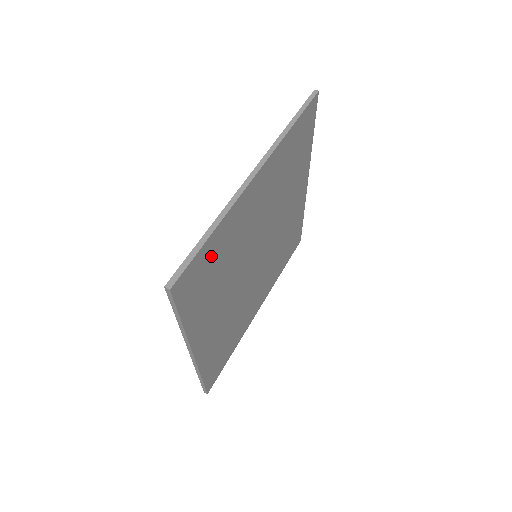
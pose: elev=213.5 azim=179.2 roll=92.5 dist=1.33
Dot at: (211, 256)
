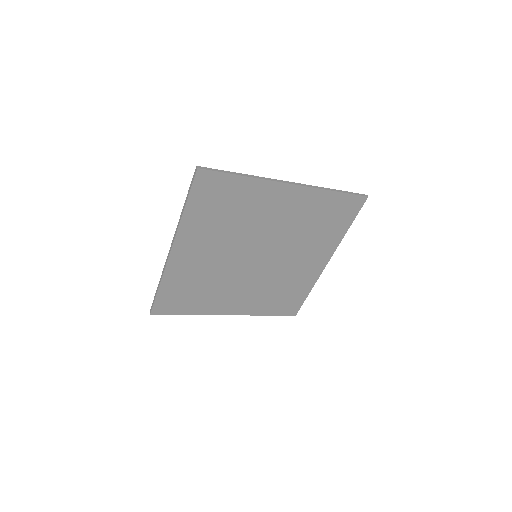
Dot at: (231, 192)
